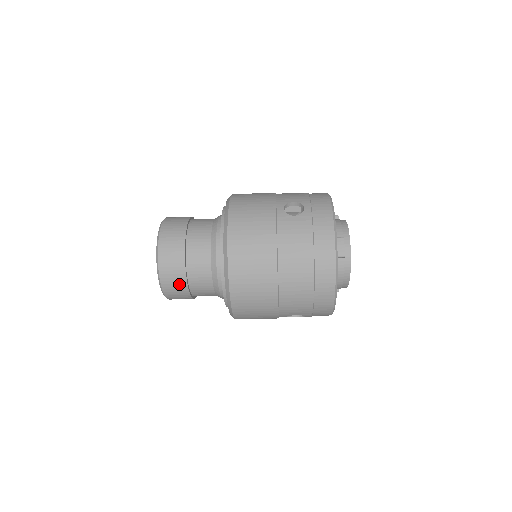
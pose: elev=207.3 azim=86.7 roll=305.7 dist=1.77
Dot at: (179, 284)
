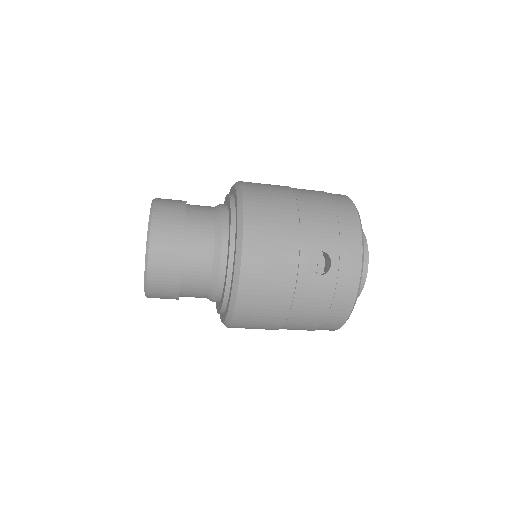
Dot at: occluded
